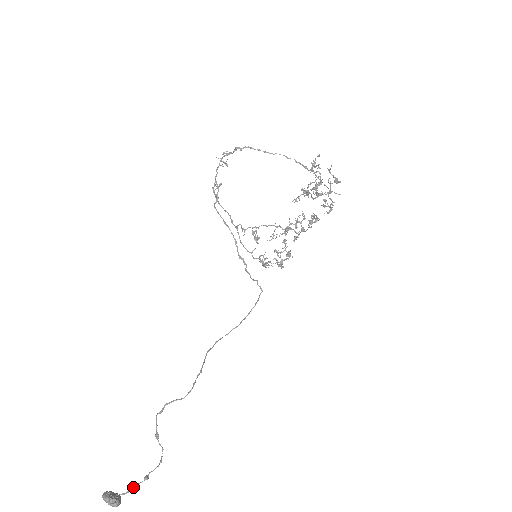
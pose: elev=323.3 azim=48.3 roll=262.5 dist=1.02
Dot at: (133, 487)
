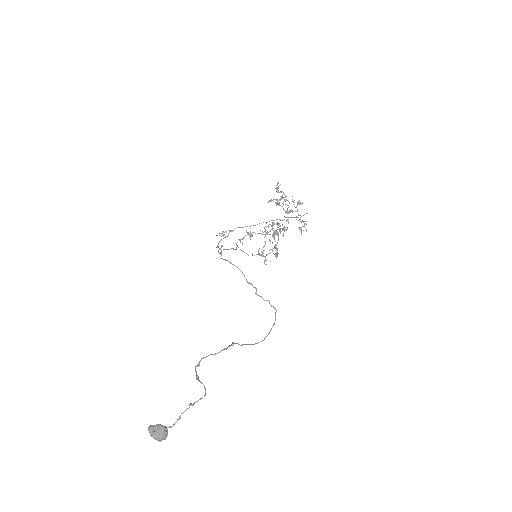
Dot at: (179, 416)
